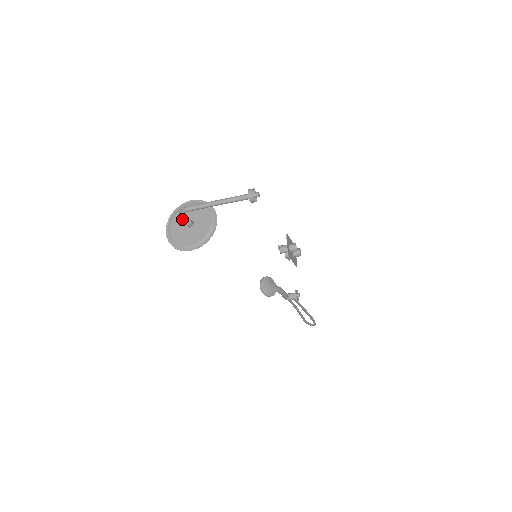
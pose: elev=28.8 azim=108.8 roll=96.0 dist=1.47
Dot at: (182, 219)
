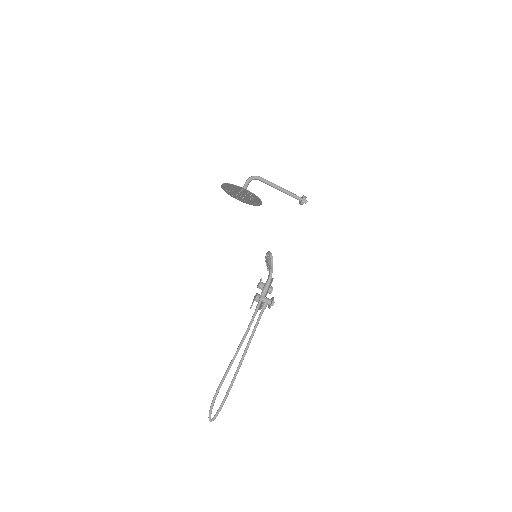
Dot at: (247, 182)
